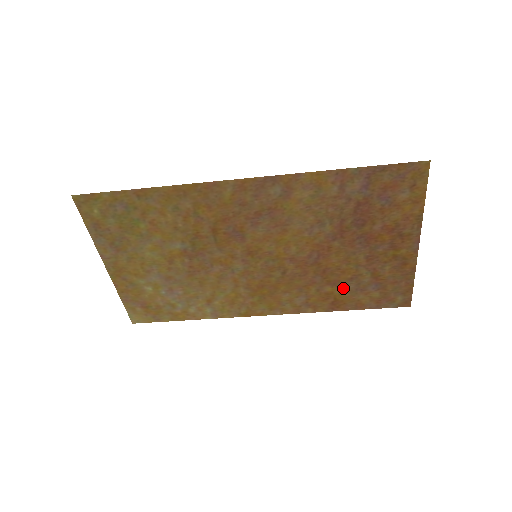
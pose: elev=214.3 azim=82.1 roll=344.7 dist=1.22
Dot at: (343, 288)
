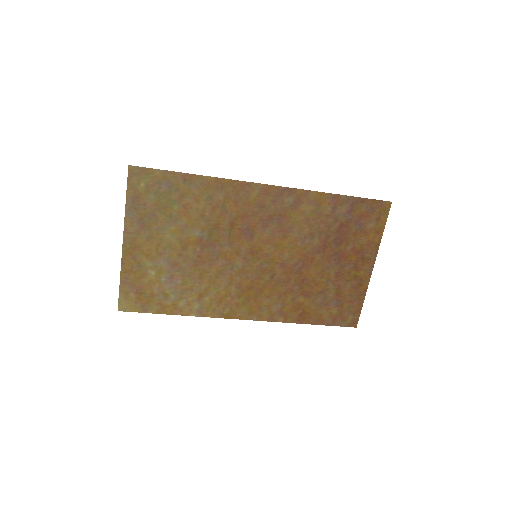
Dot at: (312, 300)
